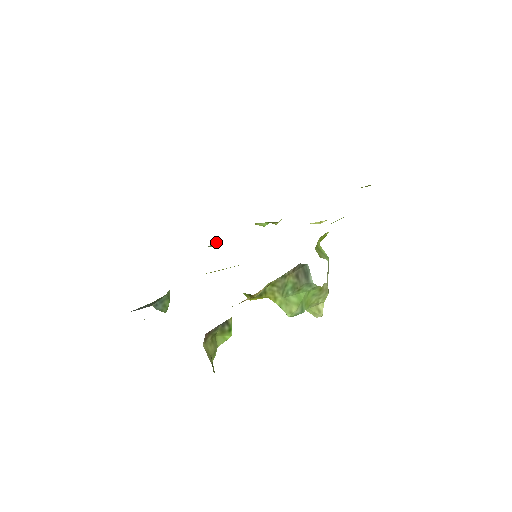
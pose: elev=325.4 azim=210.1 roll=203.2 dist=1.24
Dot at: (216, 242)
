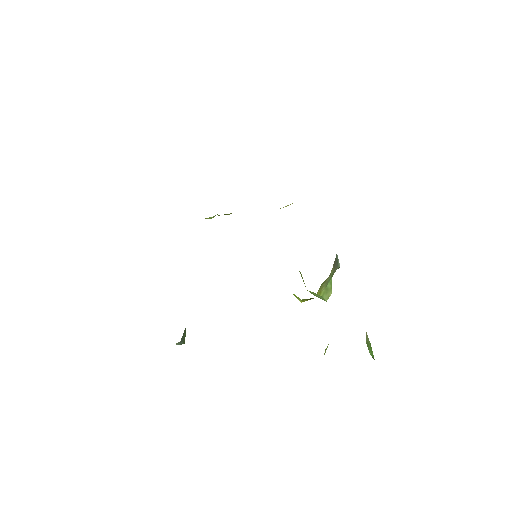
Dot at: occluded
